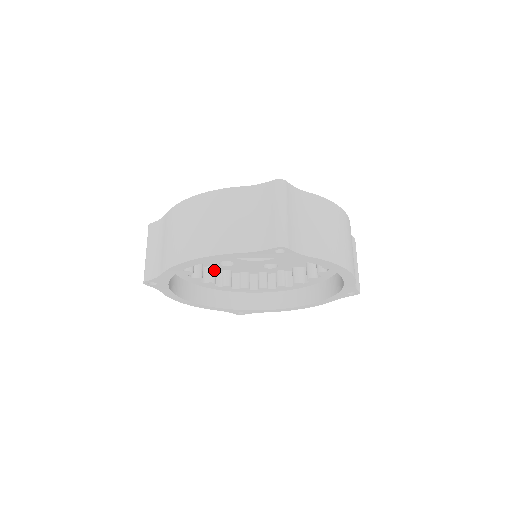
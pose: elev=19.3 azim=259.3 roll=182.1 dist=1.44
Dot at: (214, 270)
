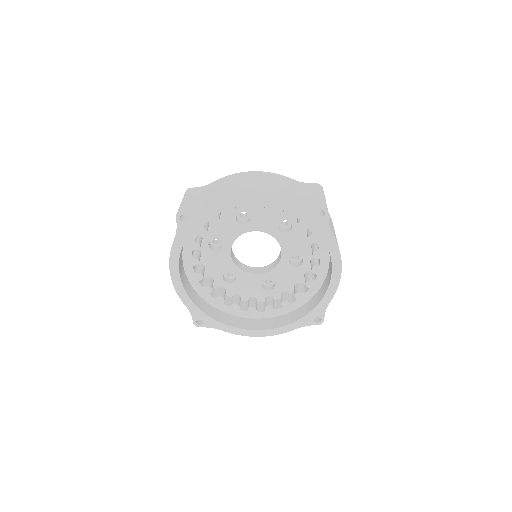
Dot at: (268, 298)
